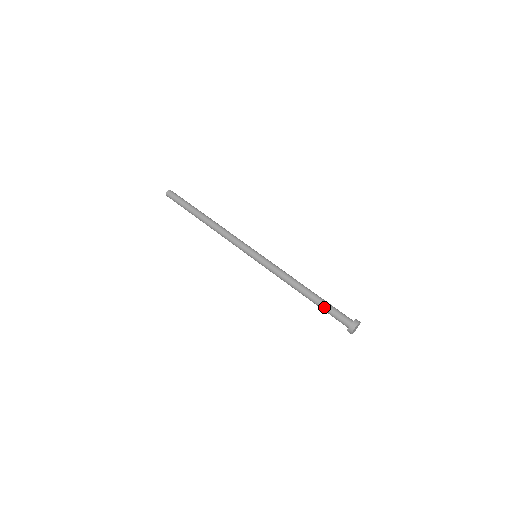
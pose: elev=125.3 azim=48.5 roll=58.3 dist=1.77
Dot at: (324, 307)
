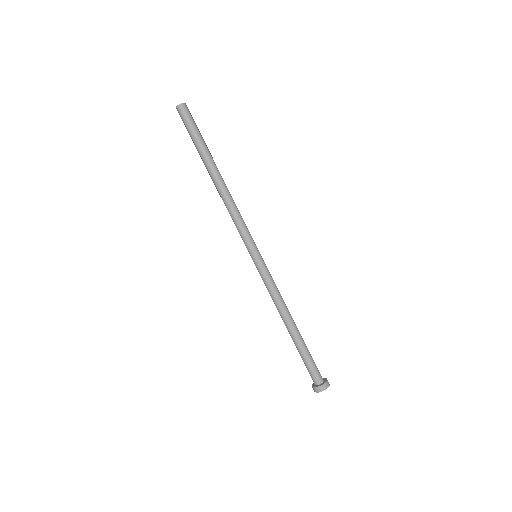
Dot at: (303, 354)
